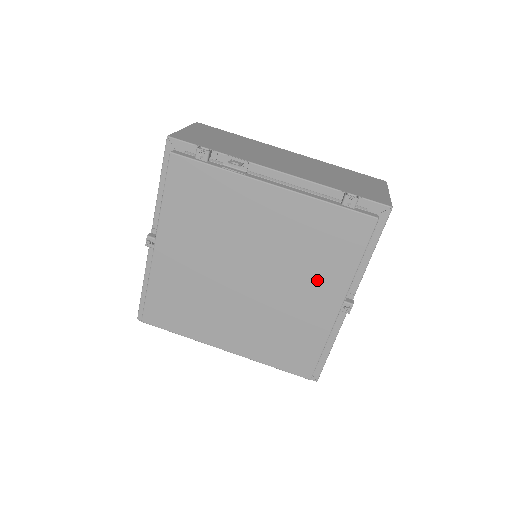
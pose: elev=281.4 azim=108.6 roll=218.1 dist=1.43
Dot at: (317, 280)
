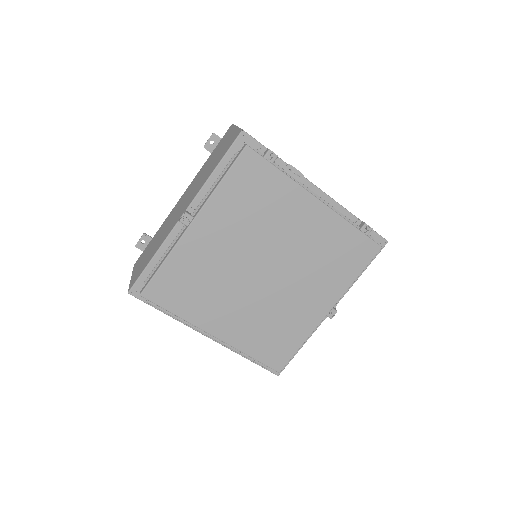
Dot at: (320, 286)
